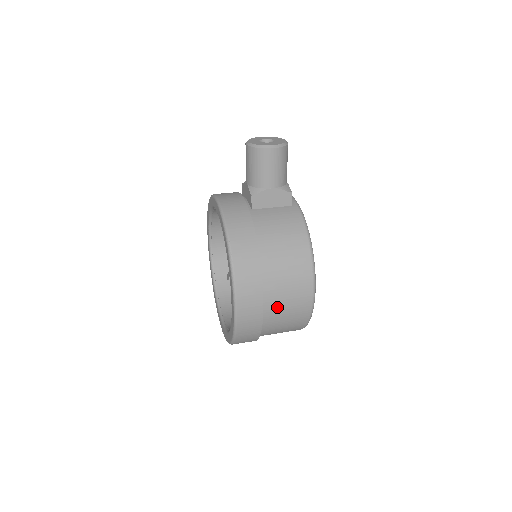
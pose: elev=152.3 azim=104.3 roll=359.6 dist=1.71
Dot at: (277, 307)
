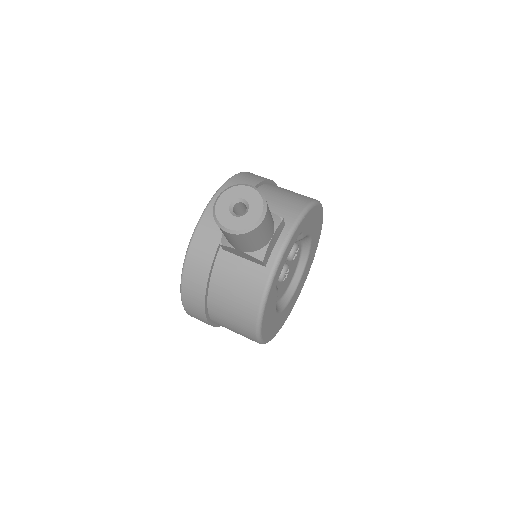
Dot at: occluded
